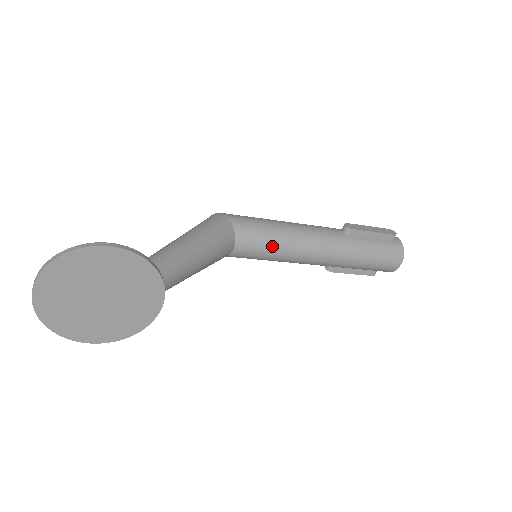
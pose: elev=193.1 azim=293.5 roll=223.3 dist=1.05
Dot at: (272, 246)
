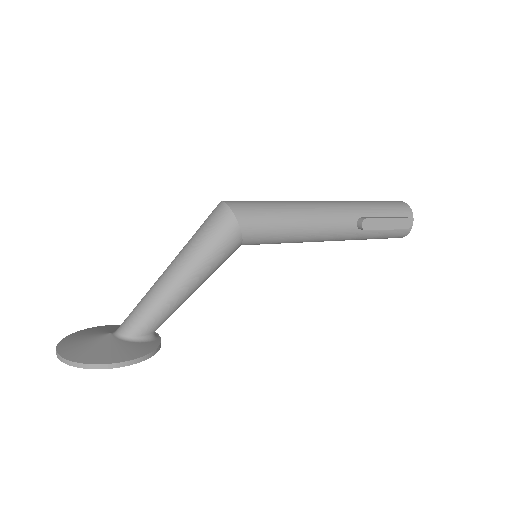
Dot at: (276, 243)
